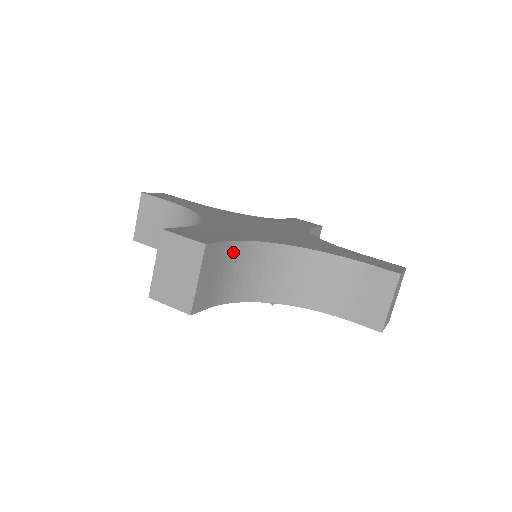
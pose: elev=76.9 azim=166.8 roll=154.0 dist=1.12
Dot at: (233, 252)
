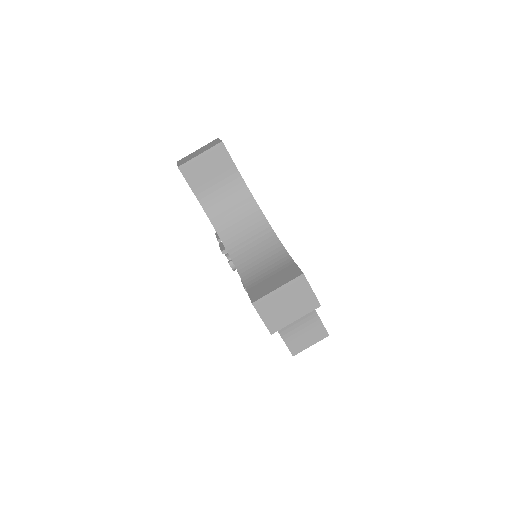
Dot at: occluded
